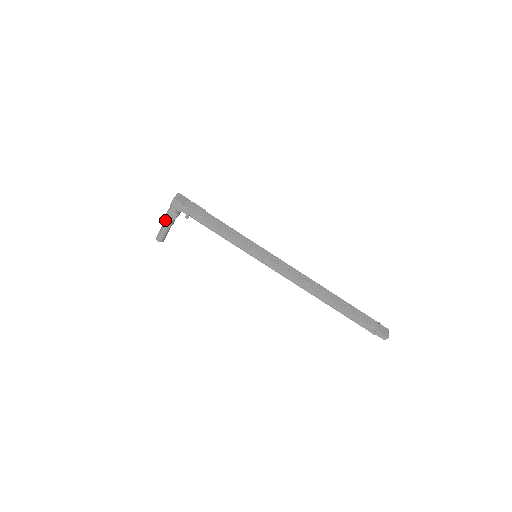
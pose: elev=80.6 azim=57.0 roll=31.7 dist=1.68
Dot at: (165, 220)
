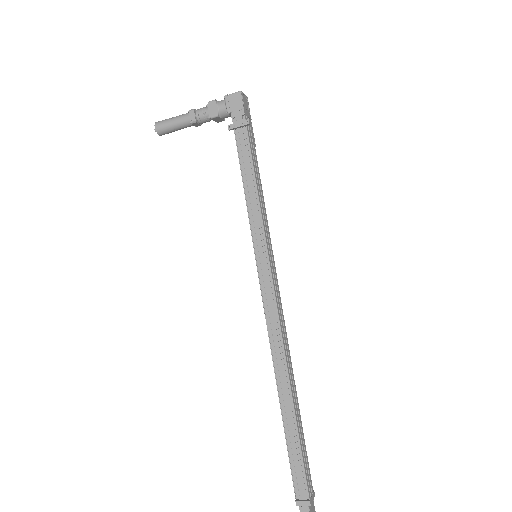
Dot at: (195, 110)
